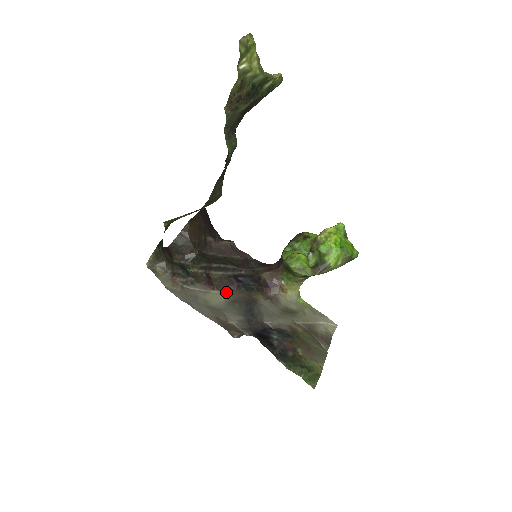
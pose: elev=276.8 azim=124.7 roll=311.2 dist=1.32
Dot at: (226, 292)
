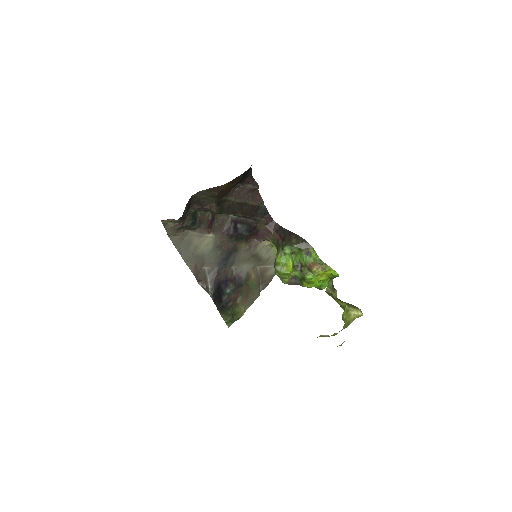
Dot at: (218, 238)
